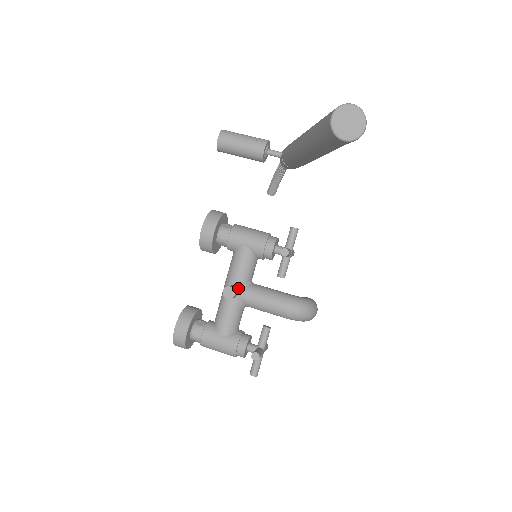
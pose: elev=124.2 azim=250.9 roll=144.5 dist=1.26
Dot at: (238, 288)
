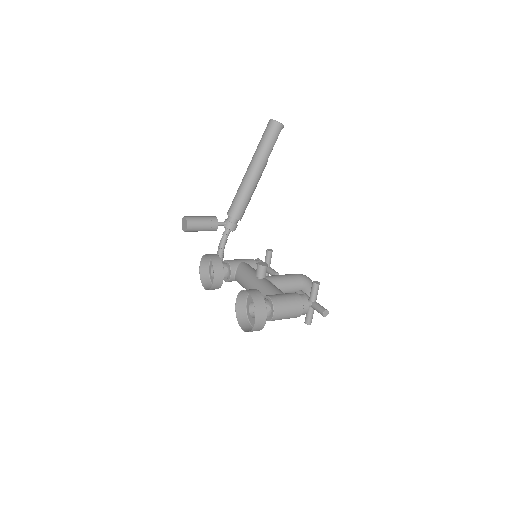
Dot at: occluded
